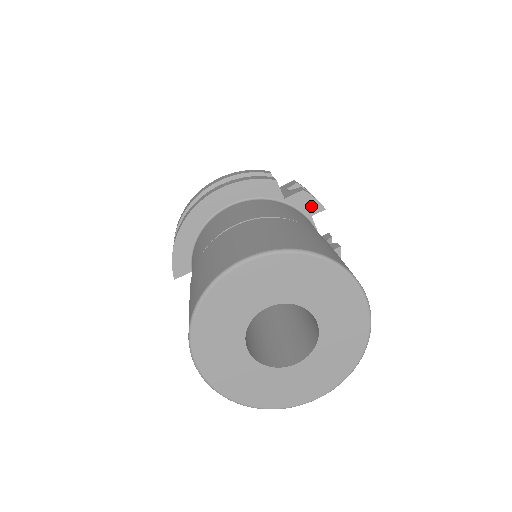
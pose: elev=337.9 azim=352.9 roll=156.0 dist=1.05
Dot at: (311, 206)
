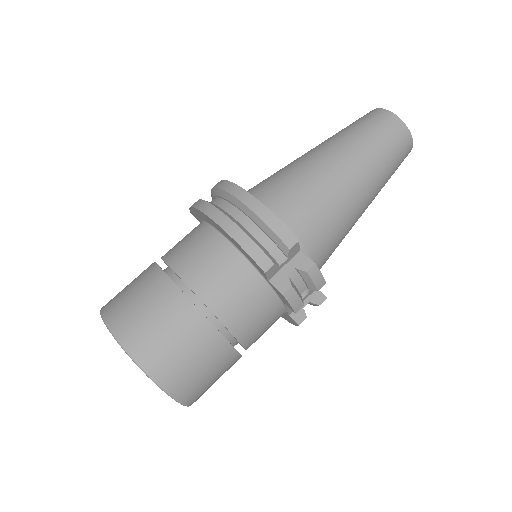
Dot at: (286, 302)
